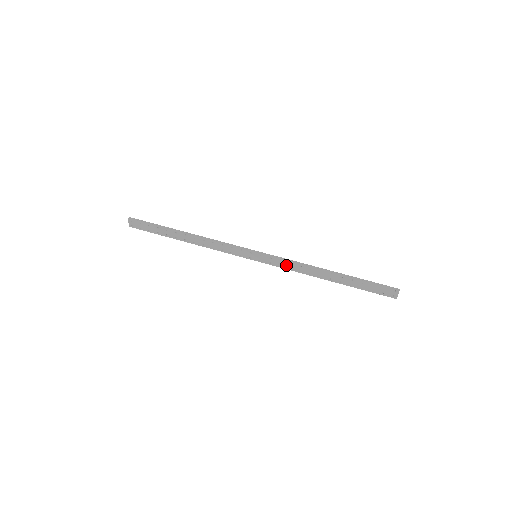
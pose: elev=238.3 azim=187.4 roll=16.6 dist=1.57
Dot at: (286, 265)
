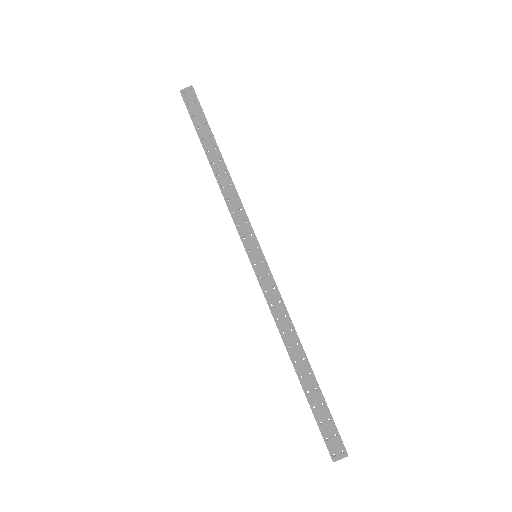
Dot at: (273, 298)
